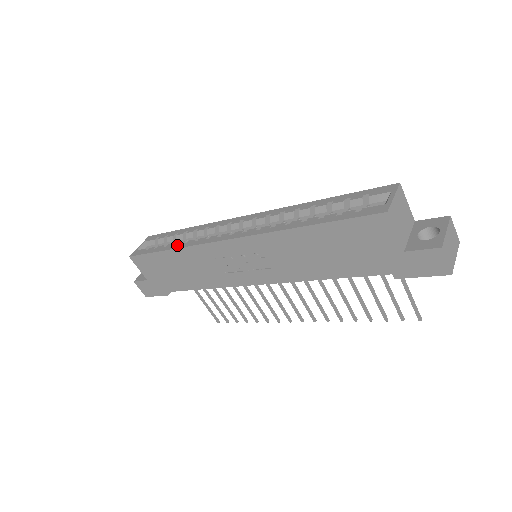
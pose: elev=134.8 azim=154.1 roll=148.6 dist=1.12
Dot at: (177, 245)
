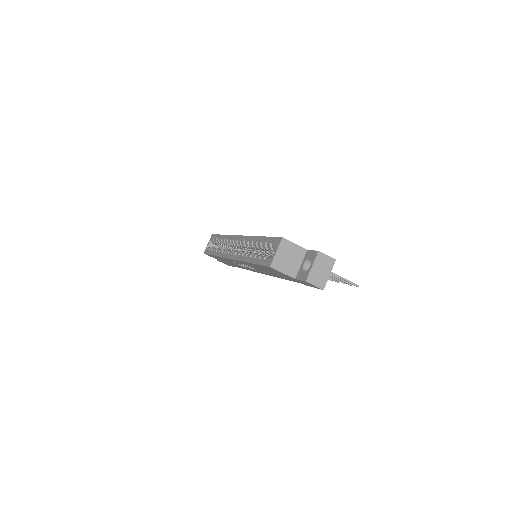
Dot at: (217, 253)
